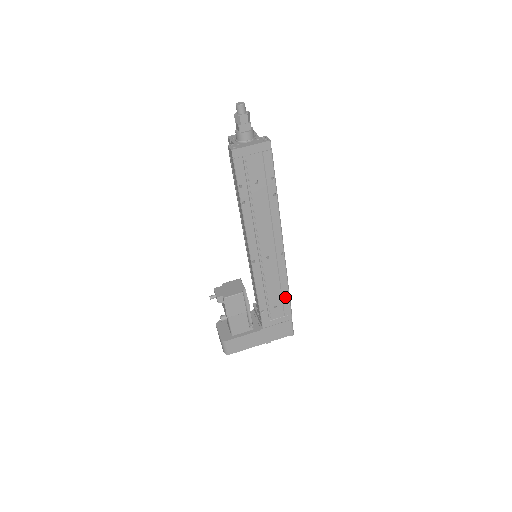
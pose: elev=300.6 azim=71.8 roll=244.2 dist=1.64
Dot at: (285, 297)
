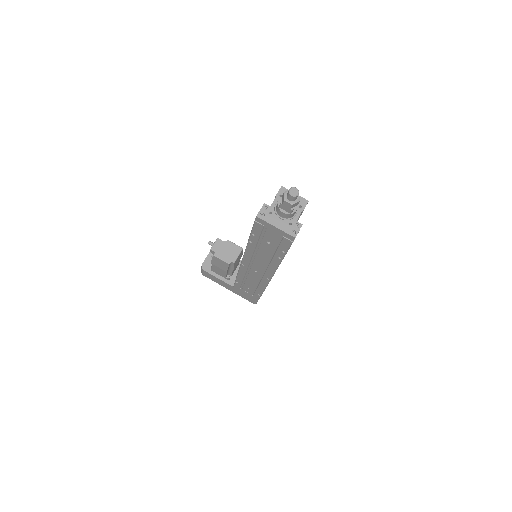
Dot at: (258, 291)
